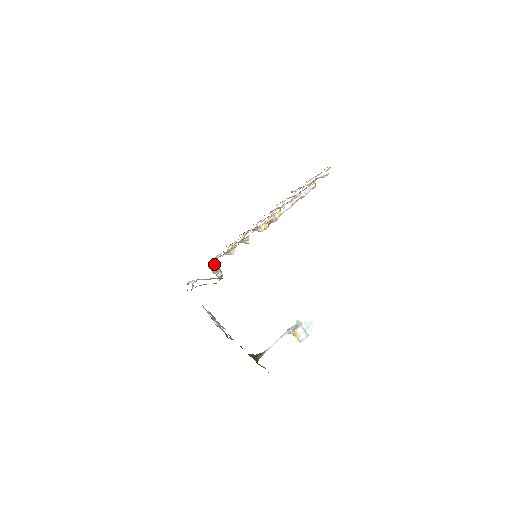
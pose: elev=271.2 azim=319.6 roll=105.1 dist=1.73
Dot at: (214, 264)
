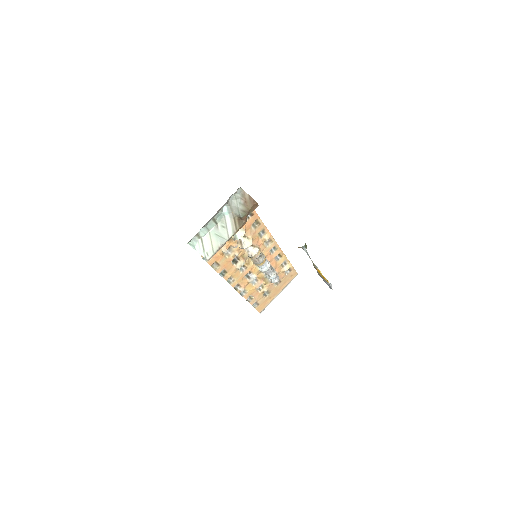
Dot at: occluded
